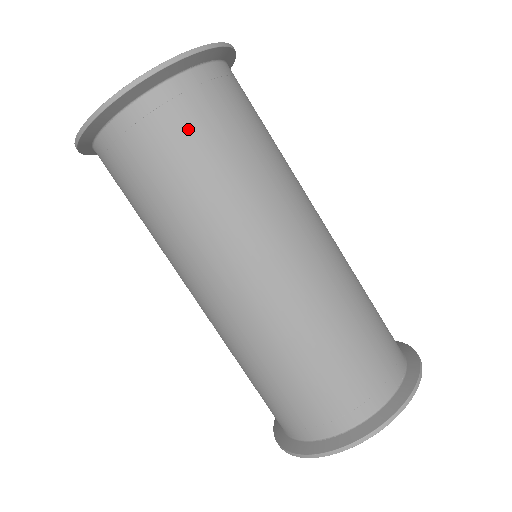
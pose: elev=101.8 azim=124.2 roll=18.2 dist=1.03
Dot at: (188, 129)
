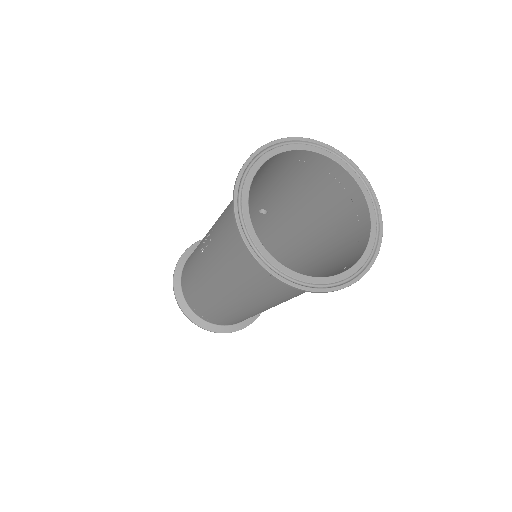
Dot at: (286, 288)
